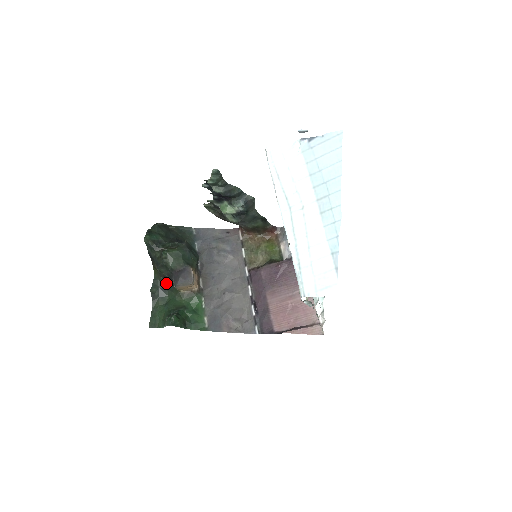
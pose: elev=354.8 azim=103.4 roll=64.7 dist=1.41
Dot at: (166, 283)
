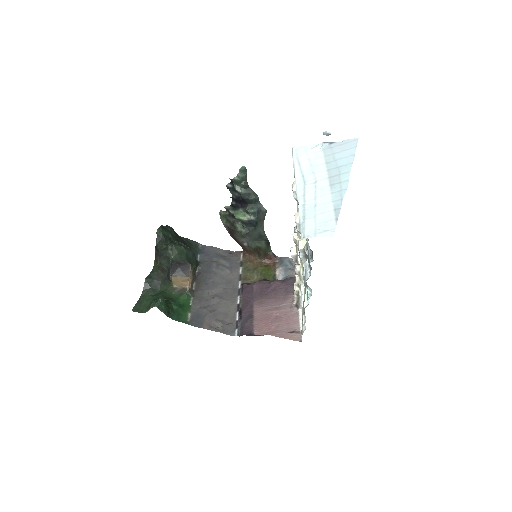
Dot at: (162, 277)
